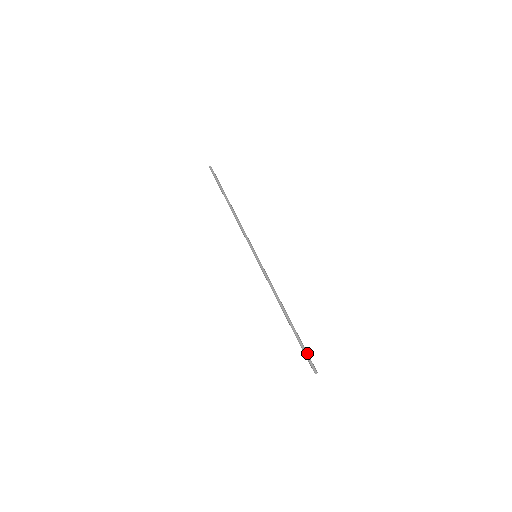
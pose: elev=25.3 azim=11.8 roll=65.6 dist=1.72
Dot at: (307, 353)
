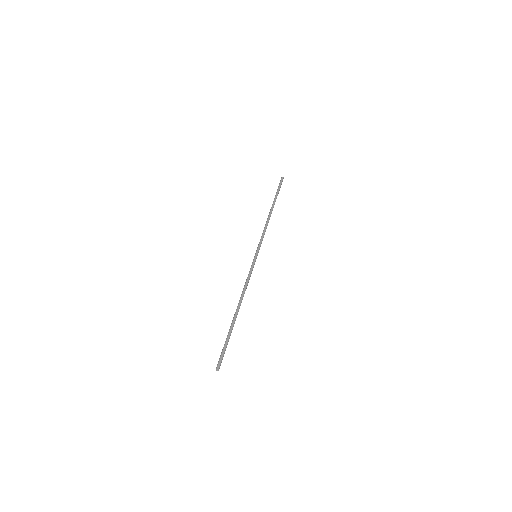
Dot at: occluded
